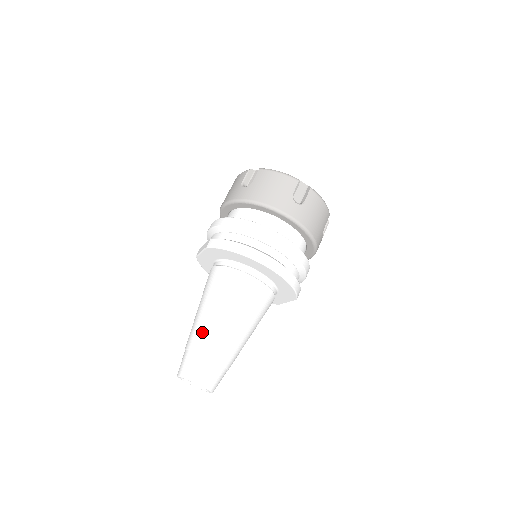
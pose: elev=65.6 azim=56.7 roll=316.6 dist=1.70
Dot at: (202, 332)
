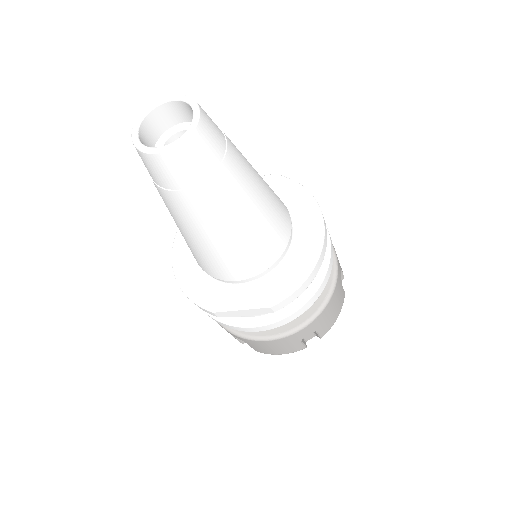
Dot at: occluded
